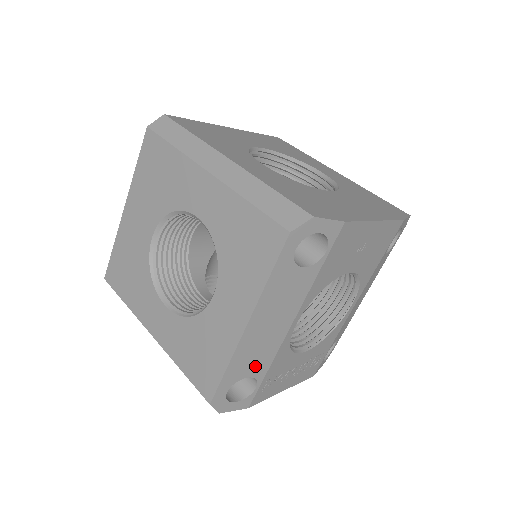
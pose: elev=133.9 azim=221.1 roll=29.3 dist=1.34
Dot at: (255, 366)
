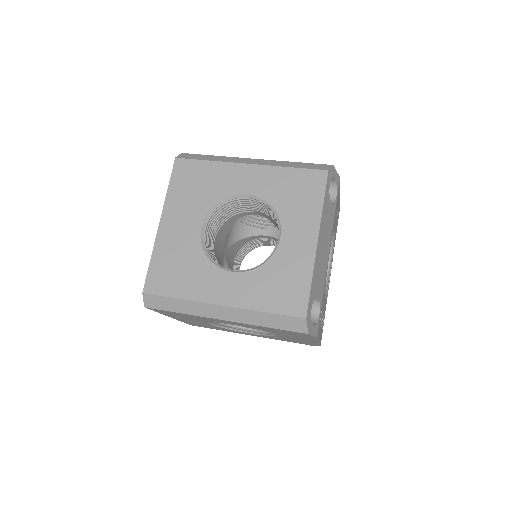
Dot at: (319, 287)
